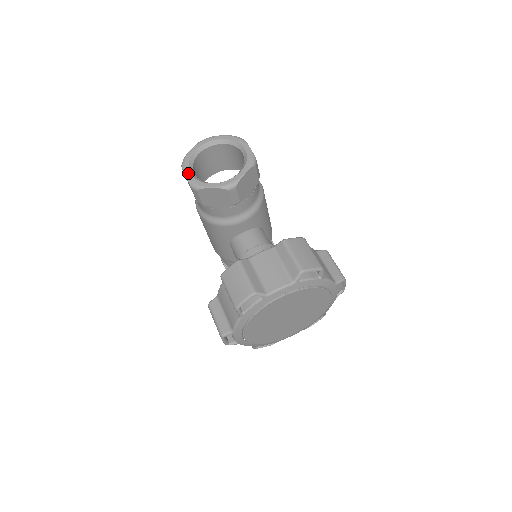
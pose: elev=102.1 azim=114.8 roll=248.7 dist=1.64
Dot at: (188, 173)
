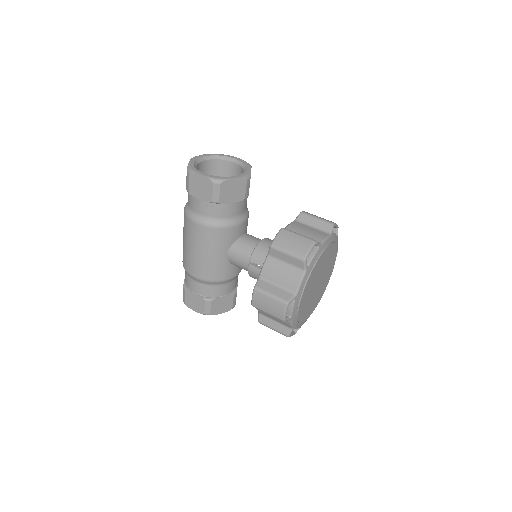
Dot at: (203, 174)
